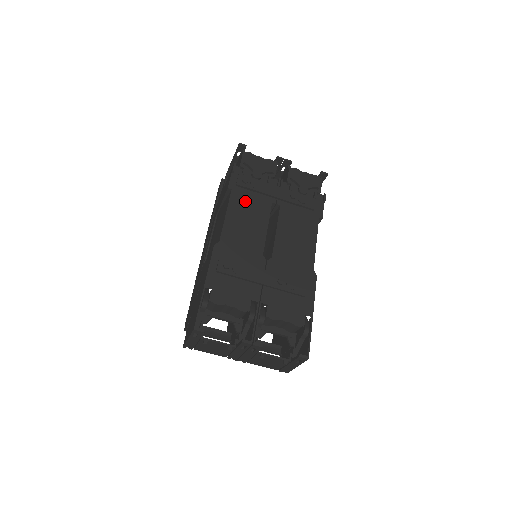
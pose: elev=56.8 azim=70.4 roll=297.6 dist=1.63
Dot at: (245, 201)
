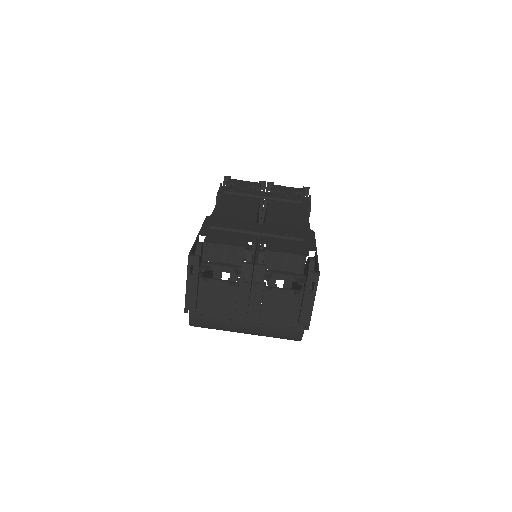
Dot at: (234, 199)
